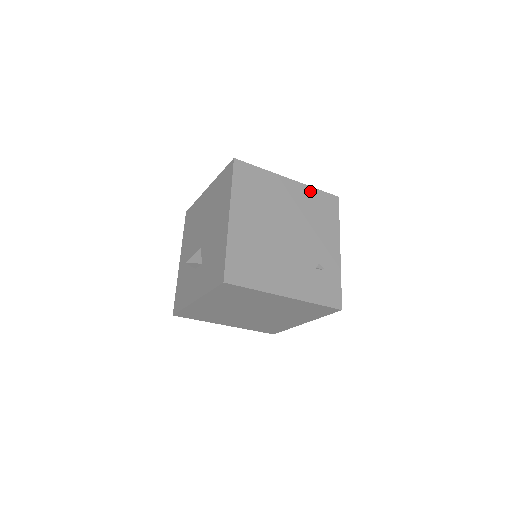
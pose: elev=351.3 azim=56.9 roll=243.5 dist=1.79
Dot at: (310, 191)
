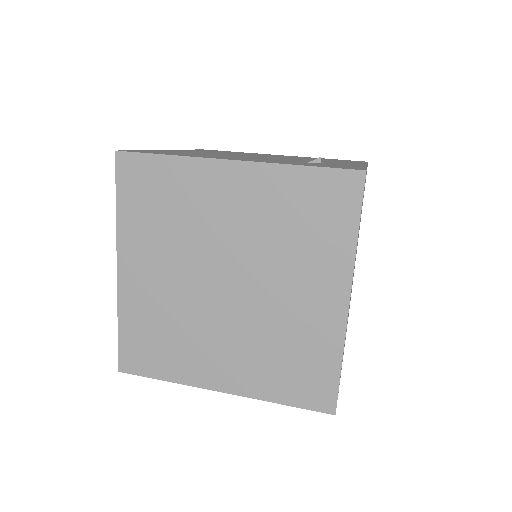
Dot at: occluded
